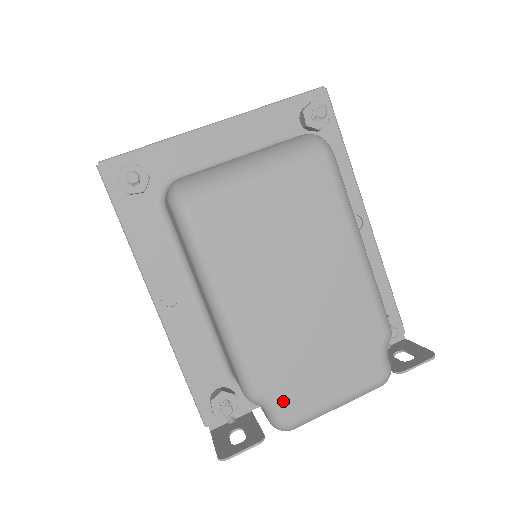
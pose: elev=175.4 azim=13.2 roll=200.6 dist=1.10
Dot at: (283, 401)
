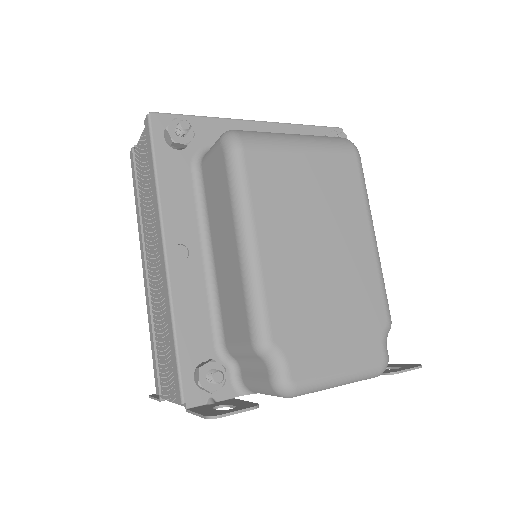
Dot at: (292, 356)
